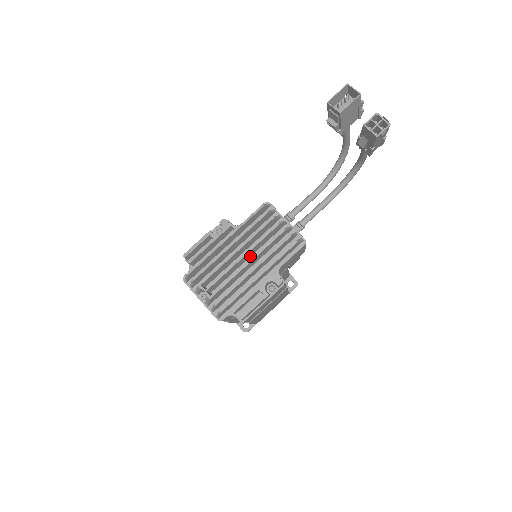
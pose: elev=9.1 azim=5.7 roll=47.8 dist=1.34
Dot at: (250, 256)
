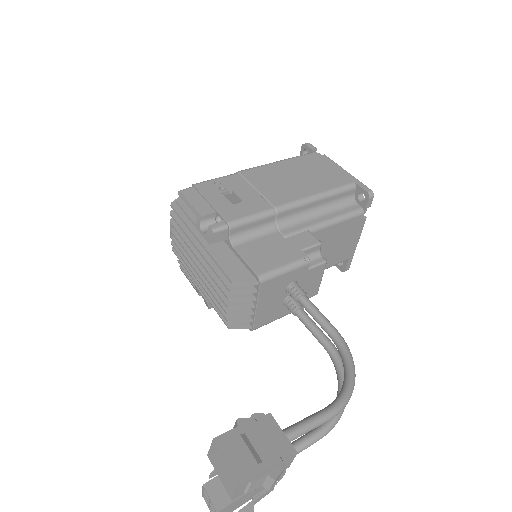
Dot at: occluded
